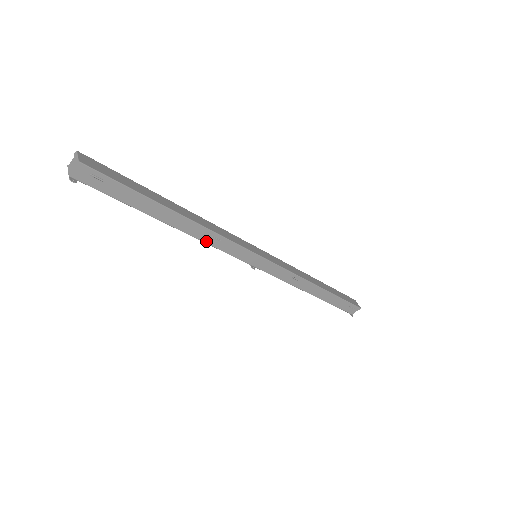
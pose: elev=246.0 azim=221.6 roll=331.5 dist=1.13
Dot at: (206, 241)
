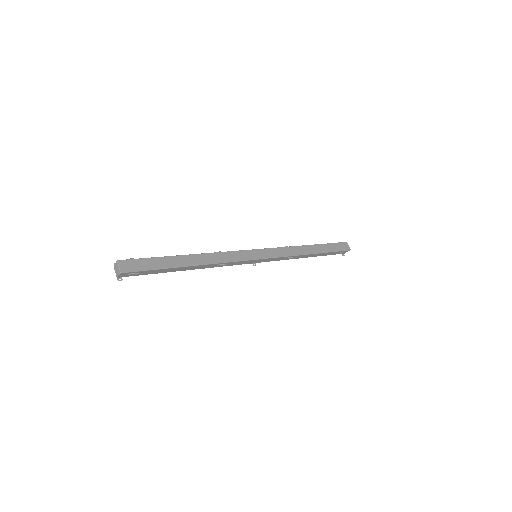
Dot at: (216, 266)
